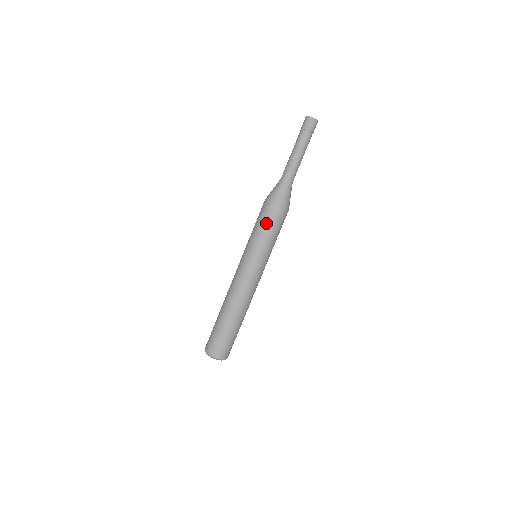
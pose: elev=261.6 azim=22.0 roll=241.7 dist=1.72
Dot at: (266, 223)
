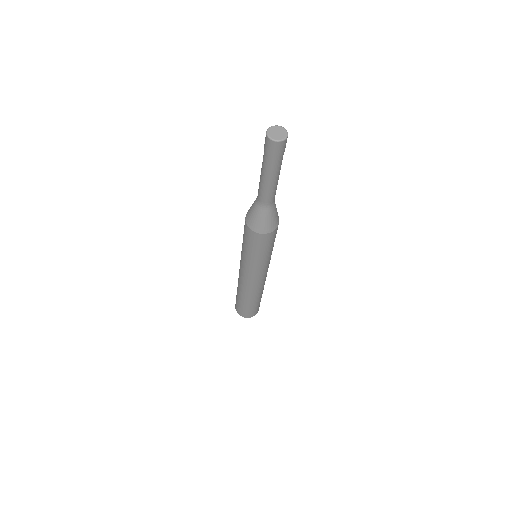
Dot at: (271, 245)
